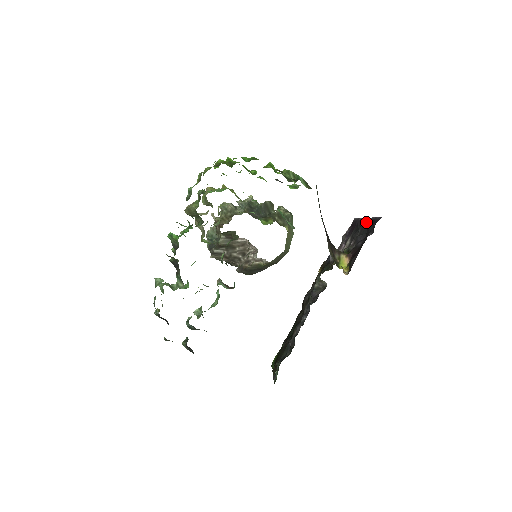
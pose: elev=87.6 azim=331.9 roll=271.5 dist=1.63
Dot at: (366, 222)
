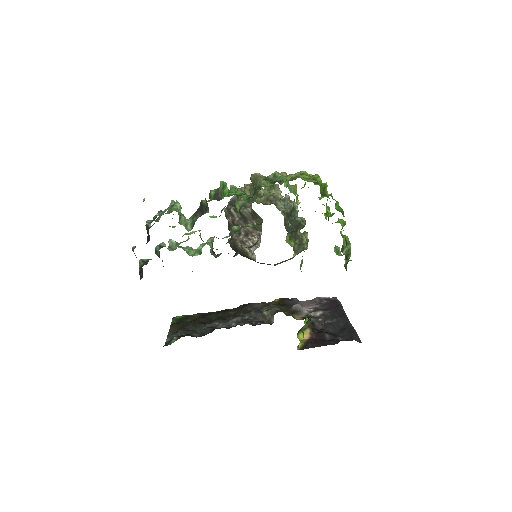
Dot at: (345, 321)
